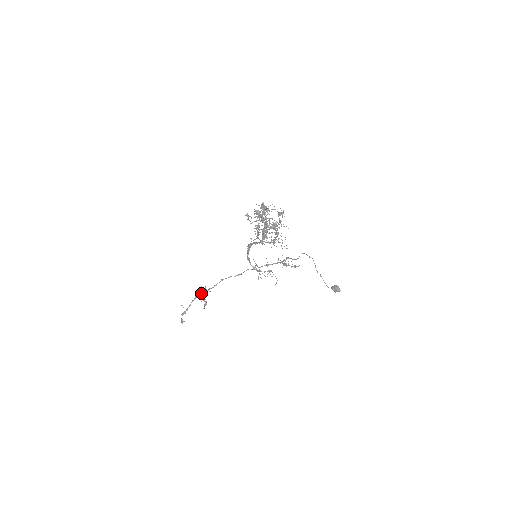
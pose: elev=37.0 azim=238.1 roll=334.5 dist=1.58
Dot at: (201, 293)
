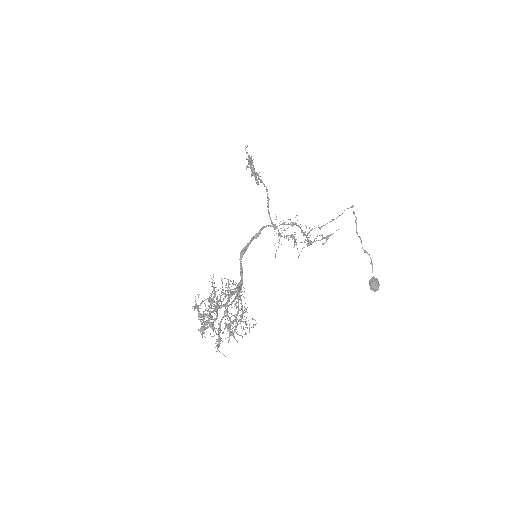
Dot at: (251, 168)
